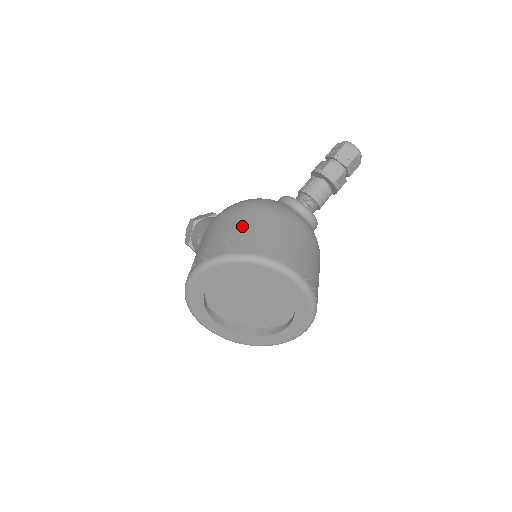
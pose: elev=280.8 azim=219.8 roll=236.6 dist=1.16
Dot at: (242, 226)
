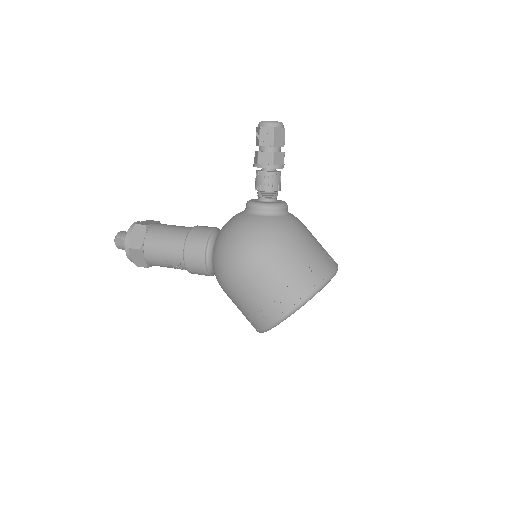
Dot at: (284, 271)
